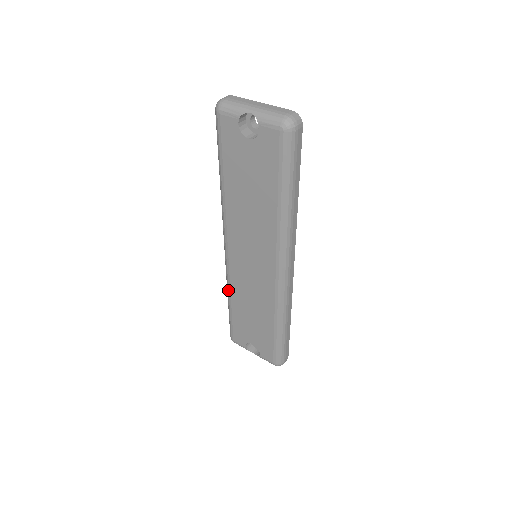
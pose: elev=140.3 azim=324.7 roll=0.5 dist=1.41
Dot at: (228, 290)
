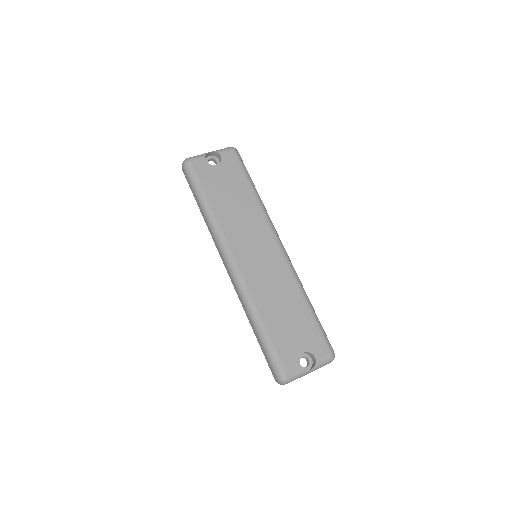
Dot at: (253, 308)
